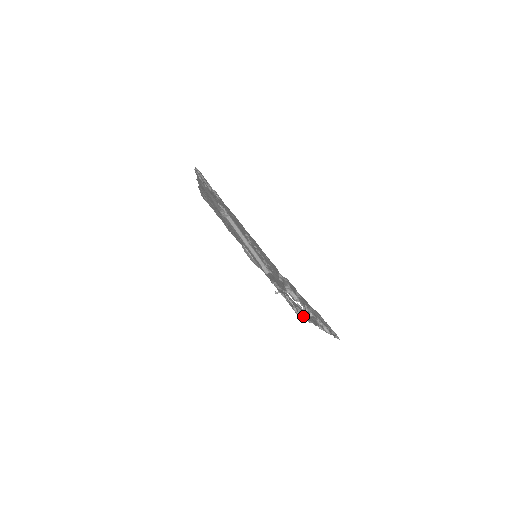
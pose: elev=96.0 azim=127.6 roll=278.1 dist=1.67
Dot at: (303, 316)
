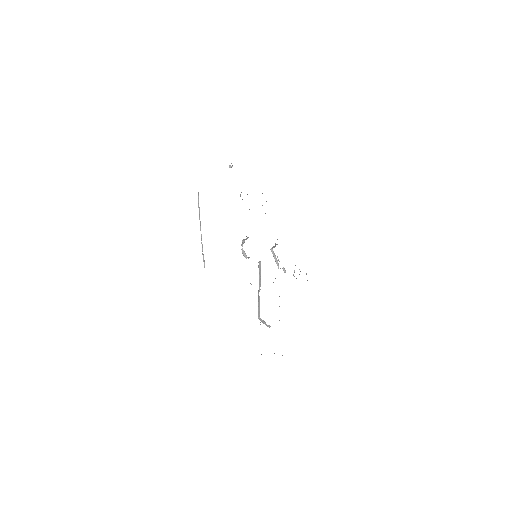
Dot at: occluded
